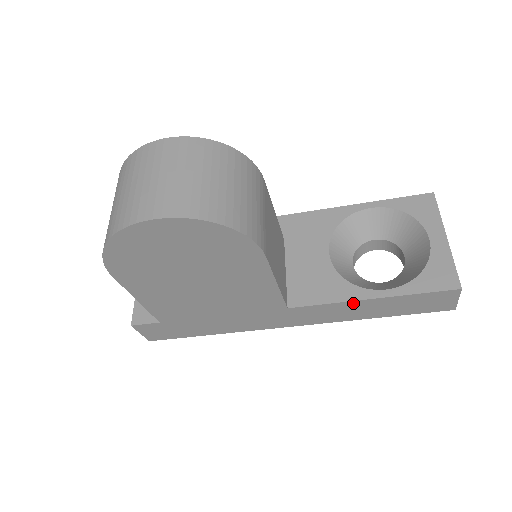
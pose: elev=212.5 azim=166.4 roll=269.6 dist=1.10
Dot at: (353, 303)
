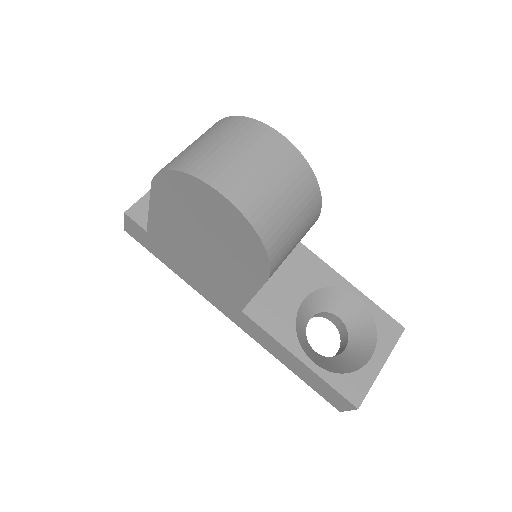
Dot at: (285, 350)
